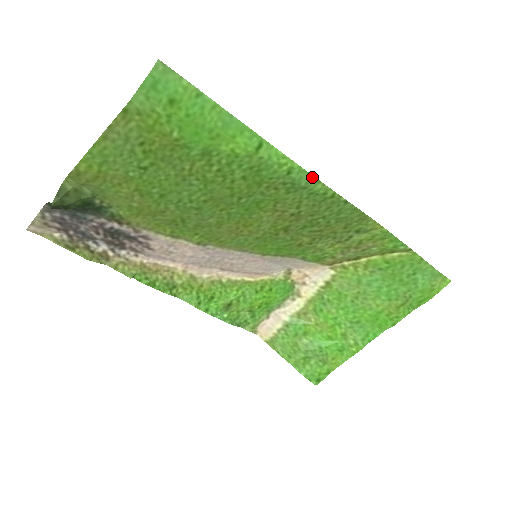
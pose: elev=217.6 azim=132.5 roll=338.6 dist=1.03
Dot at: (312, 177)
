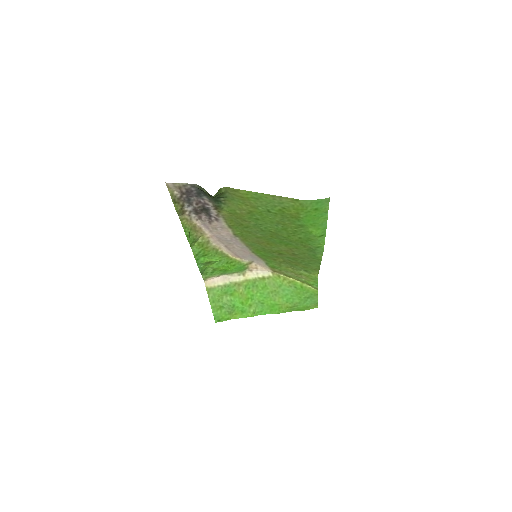
Dot at: (322, 252)
